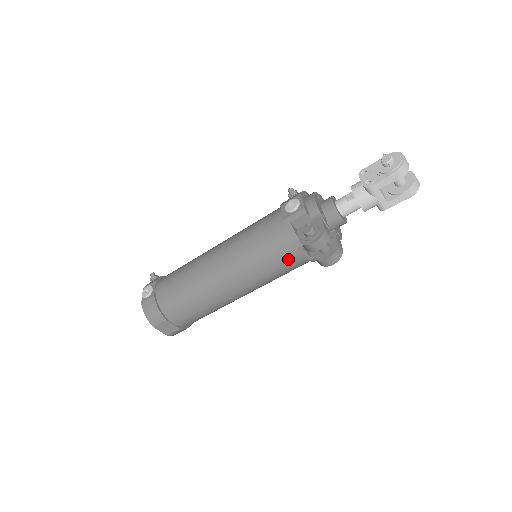
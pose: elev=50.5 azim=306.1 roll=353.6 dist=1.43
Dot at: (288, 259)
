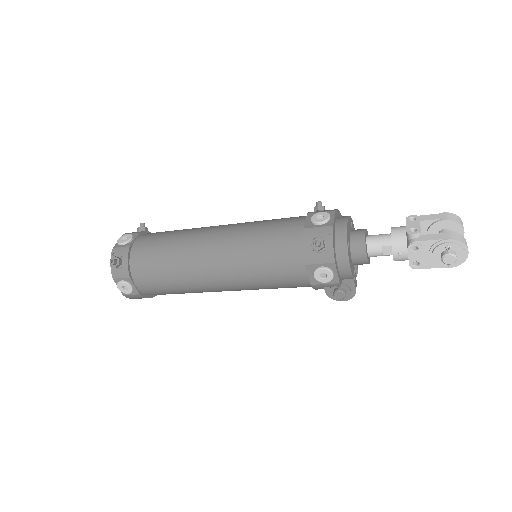
Dot at: occluded
